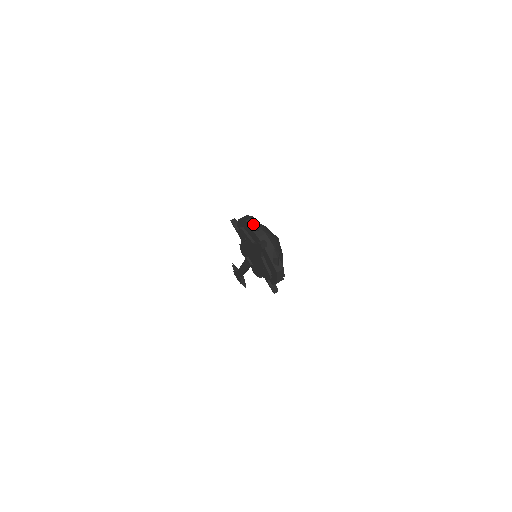
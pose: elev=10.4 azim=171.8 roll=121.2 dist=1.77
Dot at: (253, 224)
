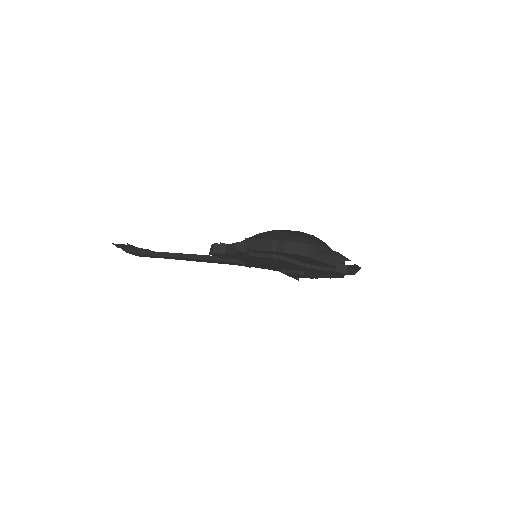
Dot at: (323, 256)
